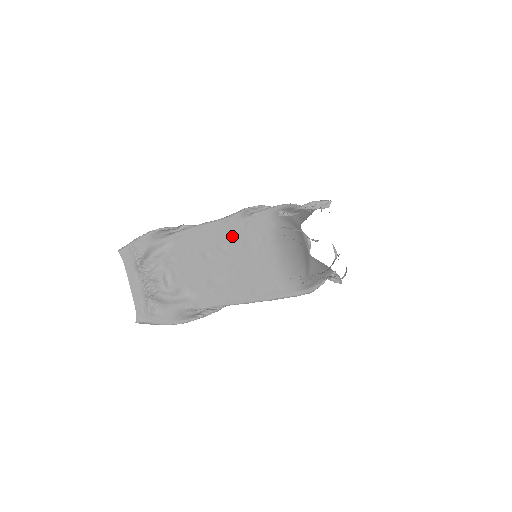
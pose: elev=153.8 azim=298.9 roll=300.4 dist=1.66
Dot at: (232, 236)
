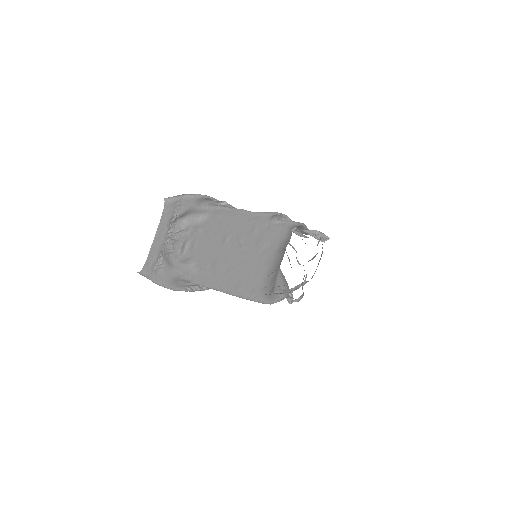
Dot at: (253, 232)
